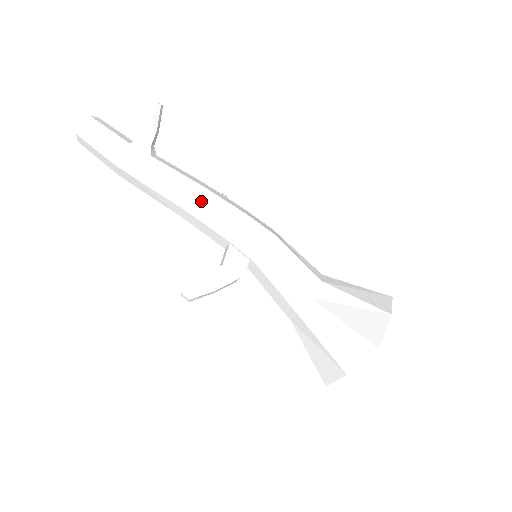
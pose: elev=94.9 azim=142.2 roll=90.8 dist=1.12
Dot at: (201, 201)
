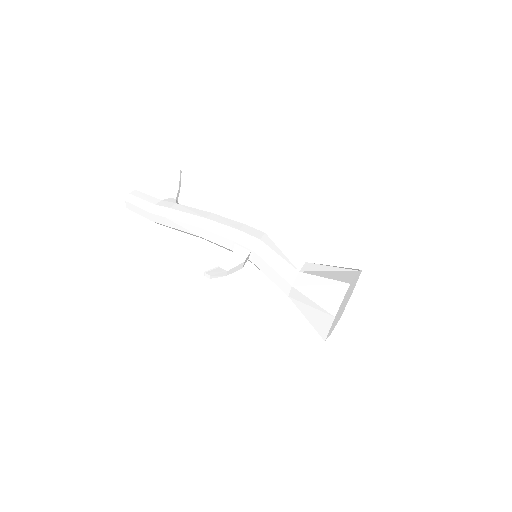
Dot at: (212, 220)
